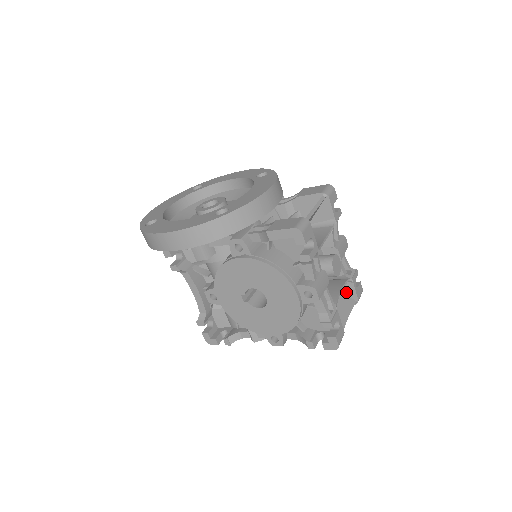
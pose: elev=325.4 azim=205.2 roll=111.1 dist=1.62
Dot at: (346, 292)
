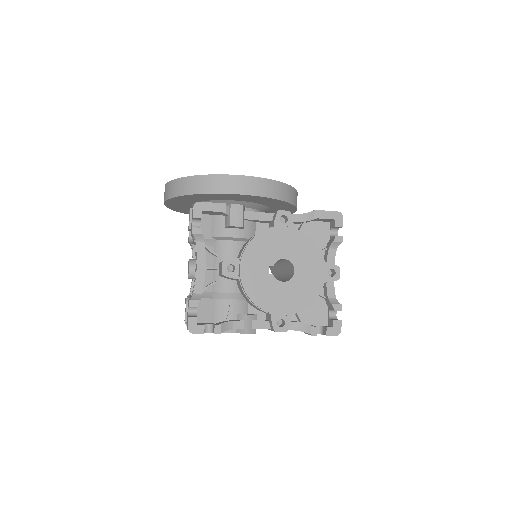
Dot at: occluded
